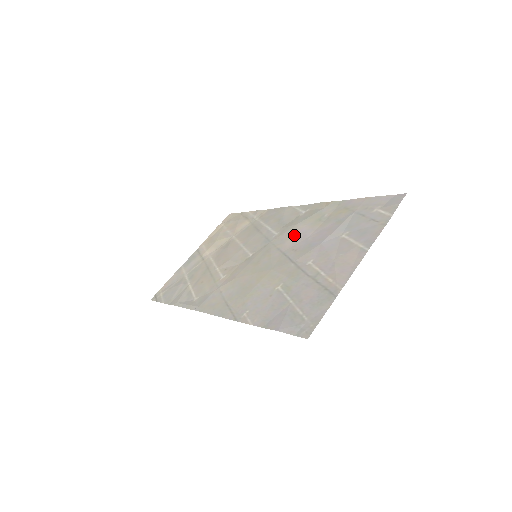
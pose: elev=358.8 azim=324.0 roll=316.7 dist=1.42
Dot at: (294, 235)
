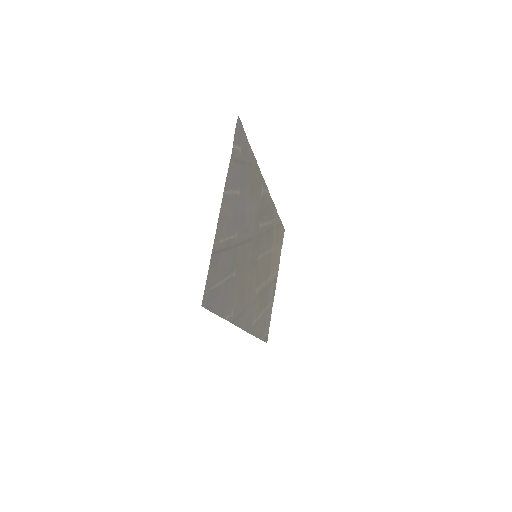
Dot at: (253, 218)
